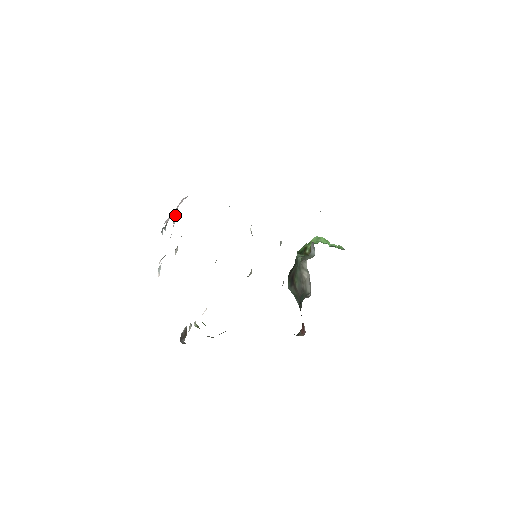
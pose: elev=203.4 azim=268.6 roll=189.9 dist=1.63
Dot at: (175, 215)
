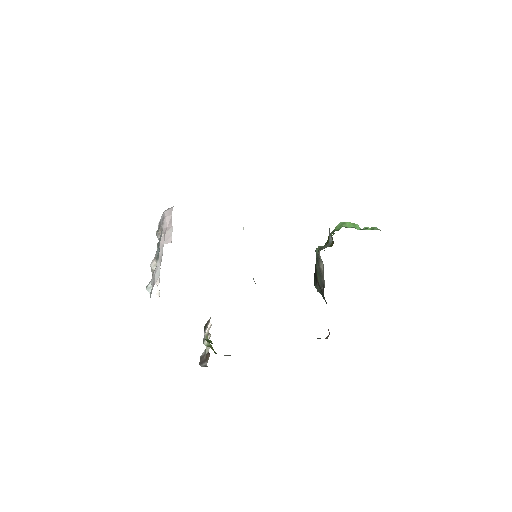
Dot at: (162, 231)
